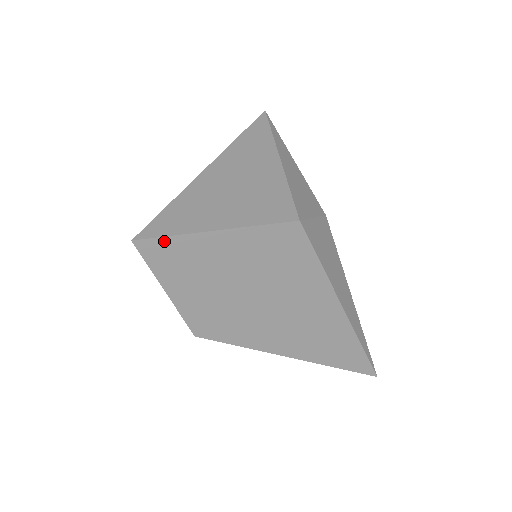
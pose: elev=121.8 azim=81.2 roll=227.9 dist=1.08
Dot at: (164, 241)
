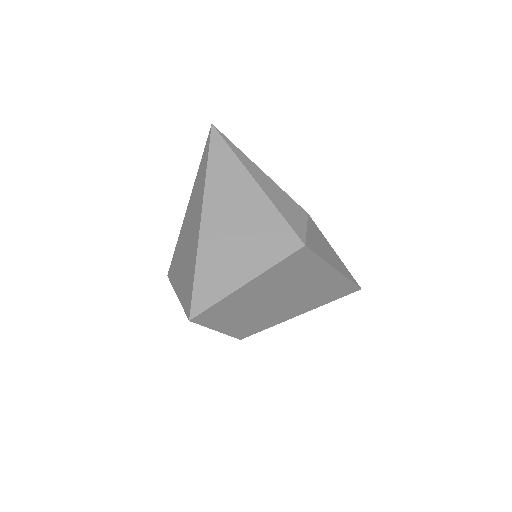
Dot at: (212, 308)
